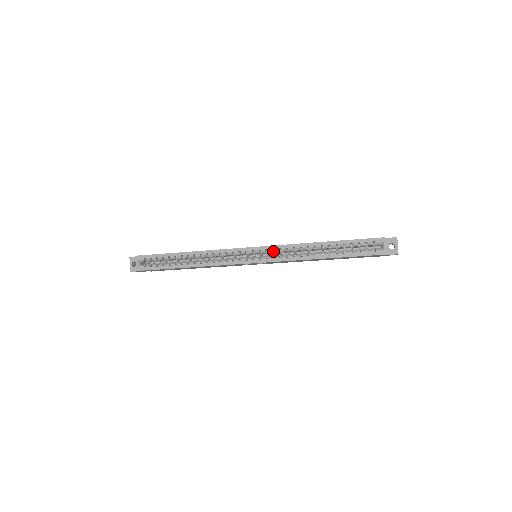
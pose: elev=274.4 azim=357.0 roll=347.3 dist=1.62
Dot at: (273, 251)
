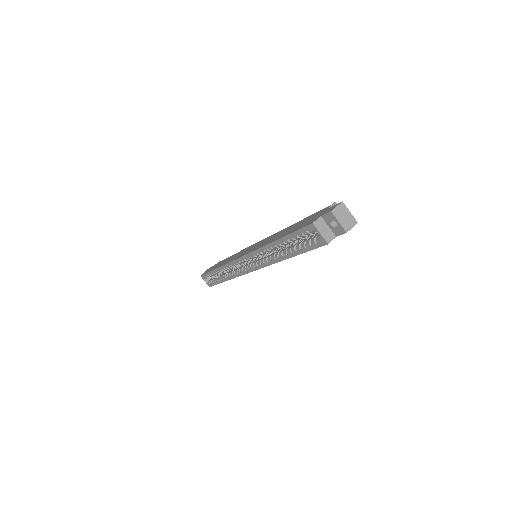
Dot at: occluded
